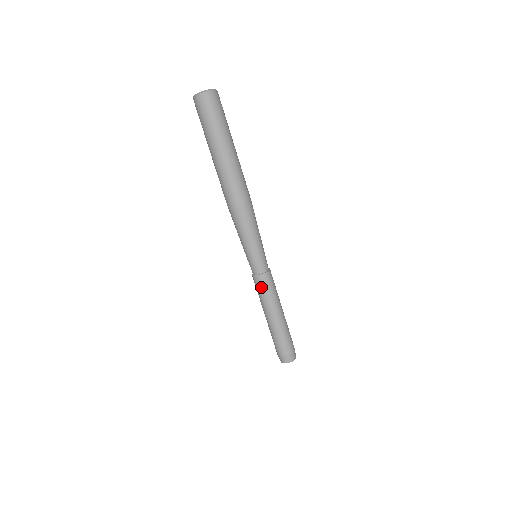
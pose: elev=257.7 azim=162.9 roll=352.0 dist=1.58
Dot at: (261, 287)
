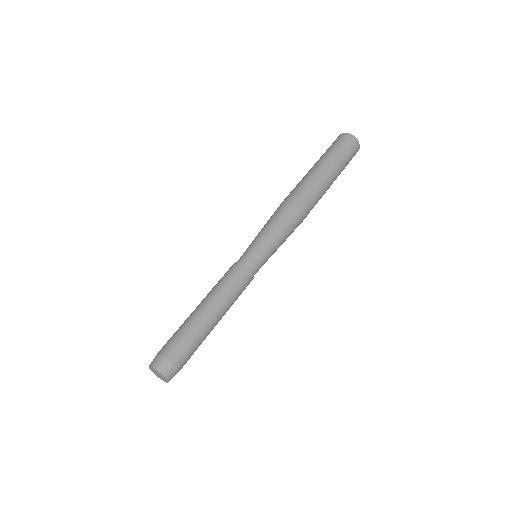
Dot at: (225, 274)
